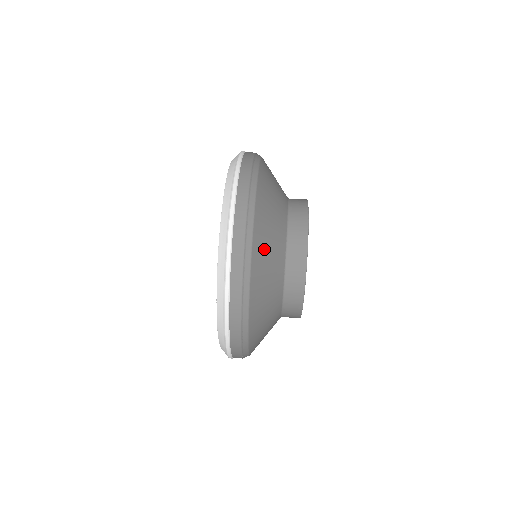
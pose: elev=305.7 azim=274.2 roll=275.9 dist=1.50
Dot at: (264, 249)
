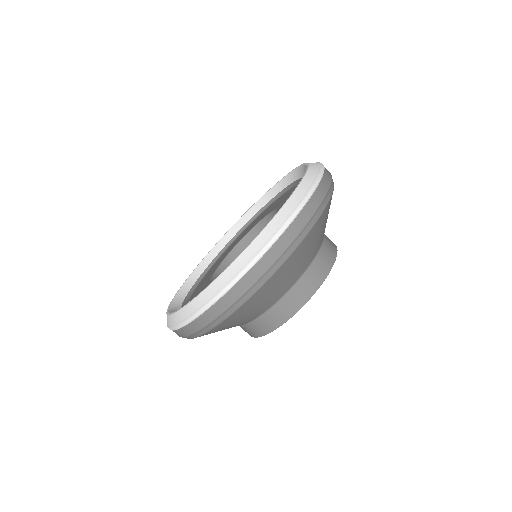
Dot at: (222, 328)
